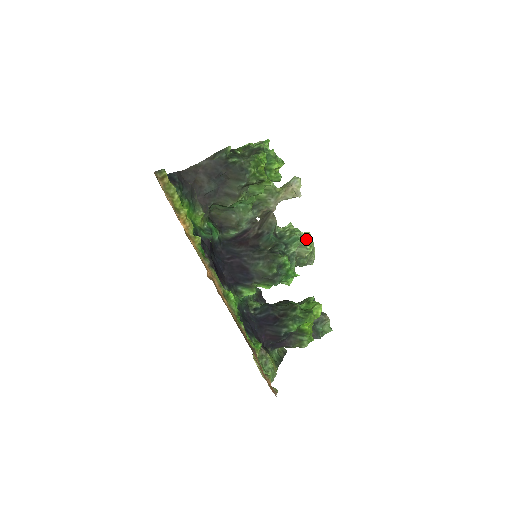
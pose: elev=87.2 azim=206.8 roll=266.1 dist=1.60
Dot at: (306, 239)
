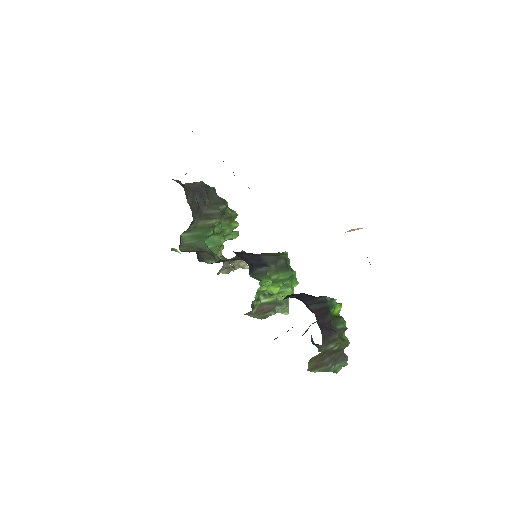
Dot at: occluded
